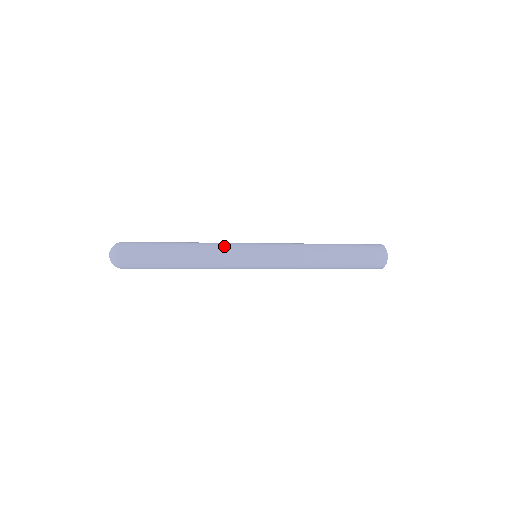
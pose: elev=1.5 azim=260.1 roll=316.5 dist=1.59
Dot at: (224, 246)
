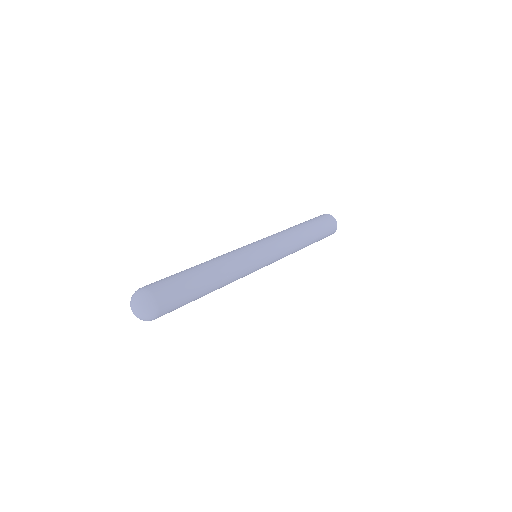
Dot at: (243, 265)
